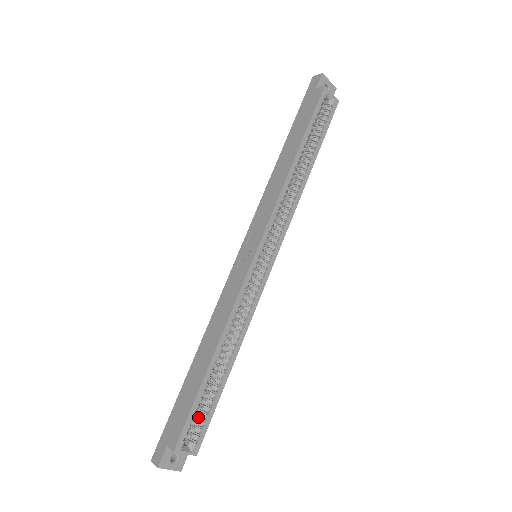
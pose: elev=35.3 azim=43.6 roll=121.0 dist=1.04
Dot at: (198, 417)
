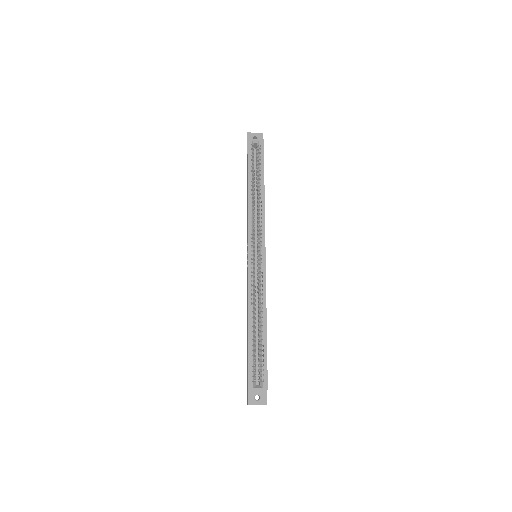
Dot at: (259, 366)
